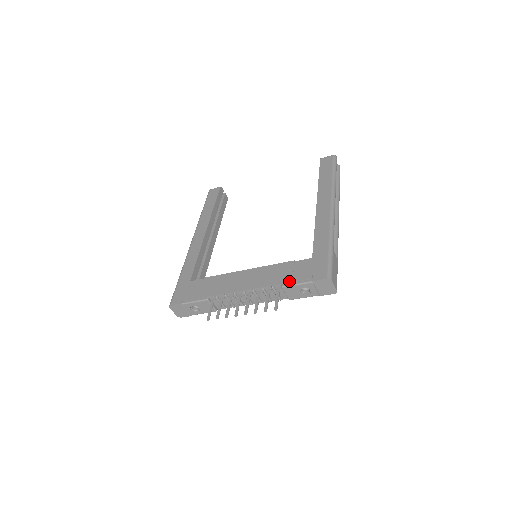
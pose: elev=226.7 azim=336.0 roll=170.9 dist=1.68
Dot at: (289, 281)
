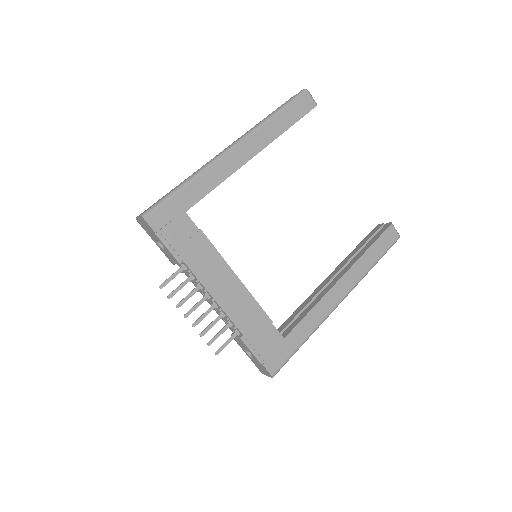
Dot at: (251, 341)
